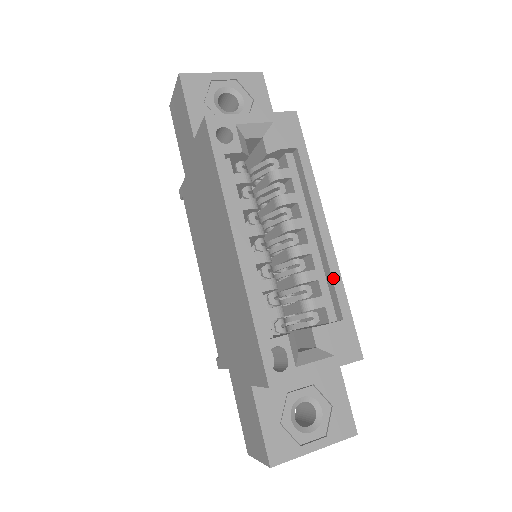
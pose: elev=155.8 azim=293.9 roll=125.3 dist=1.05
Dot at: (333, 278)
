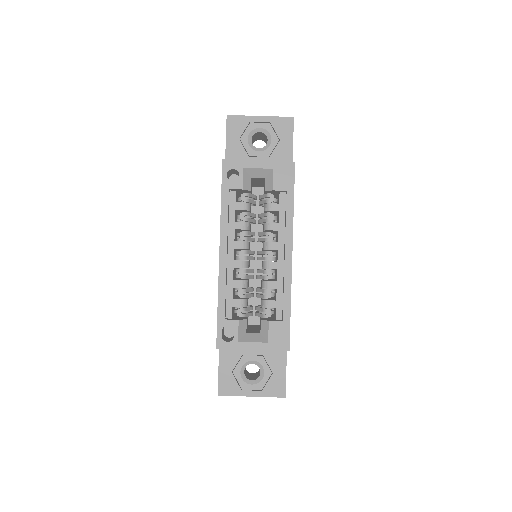
Dot at: (284, 291)
